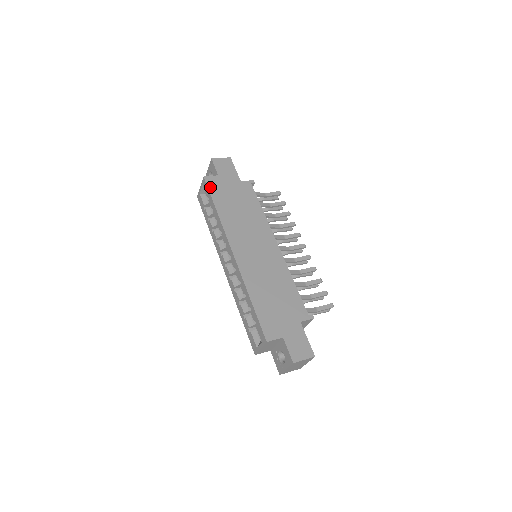
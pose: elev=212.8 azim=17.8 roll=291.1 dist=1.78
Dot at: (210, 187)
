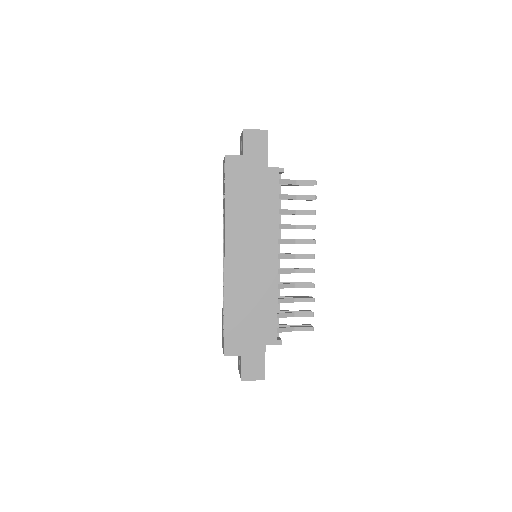
Dot at: (228, 171)
